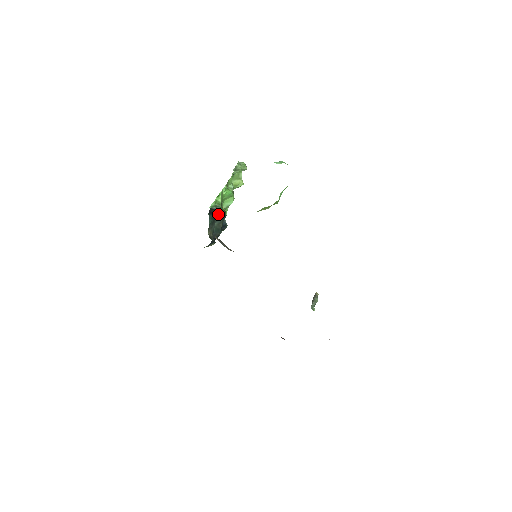
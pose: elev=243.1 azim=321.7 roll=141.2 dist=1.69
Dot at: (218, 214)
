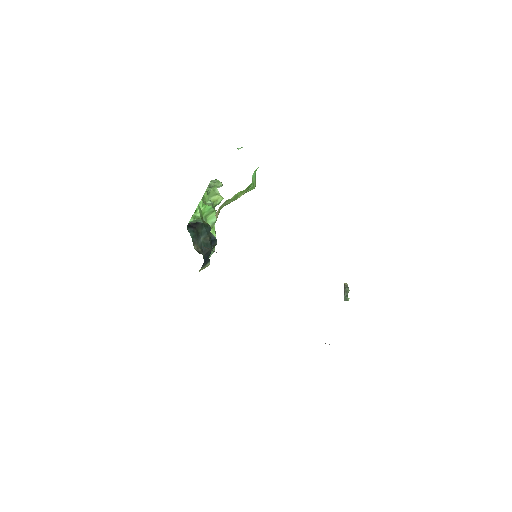
Dot at: (200, 227)
